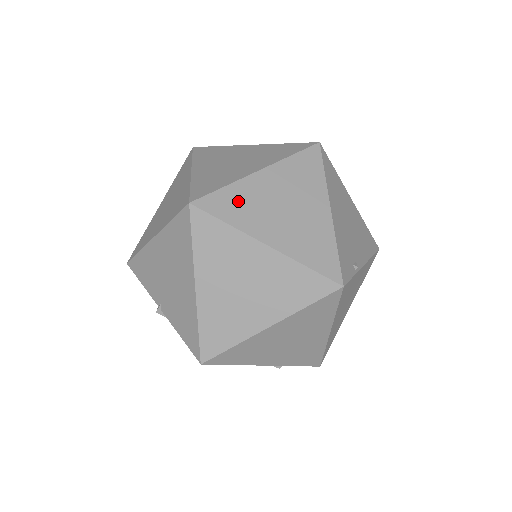
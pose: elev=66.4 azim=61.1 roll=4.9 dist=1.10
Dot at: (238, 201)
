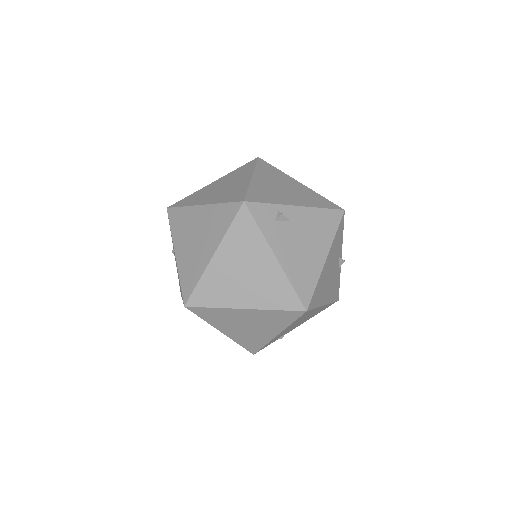
Dot at: (217, 315)
